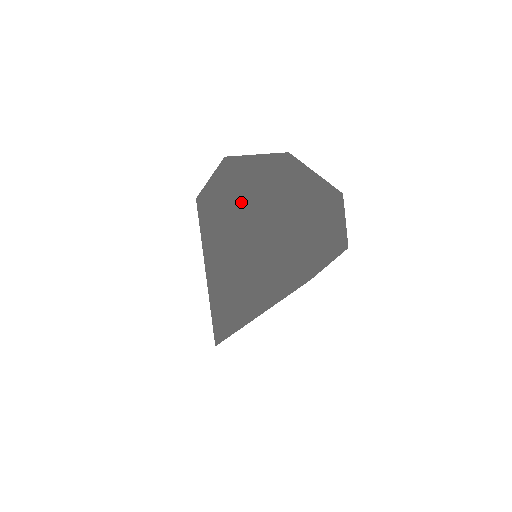
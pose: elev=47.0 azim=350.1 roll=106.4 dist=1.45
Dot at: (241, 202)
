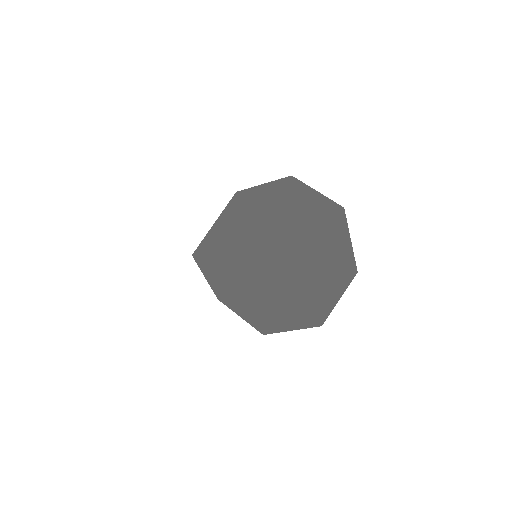
Dot at: (286, 202)
